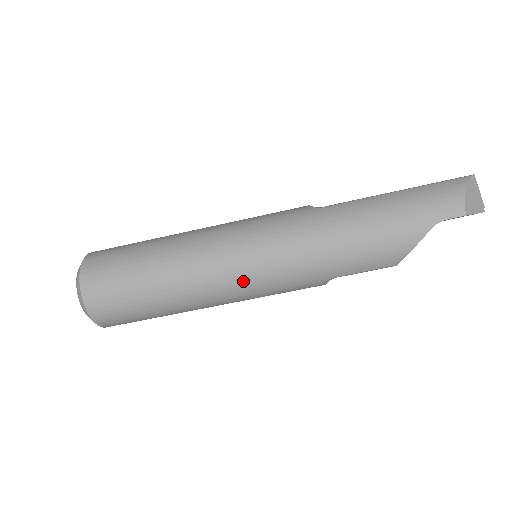
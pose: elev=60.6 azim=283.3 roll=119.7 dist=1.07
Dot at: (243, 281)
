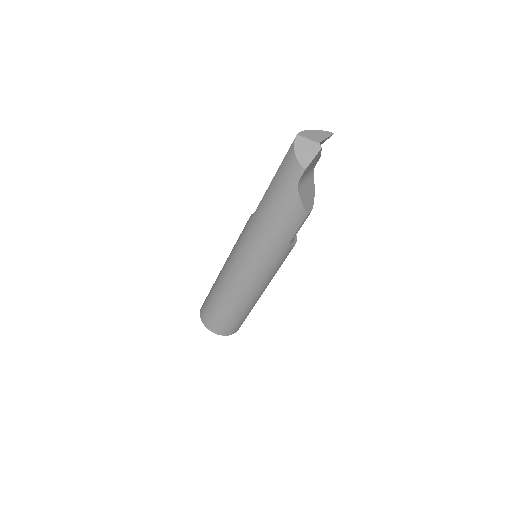
Dot at: (254, 279)
